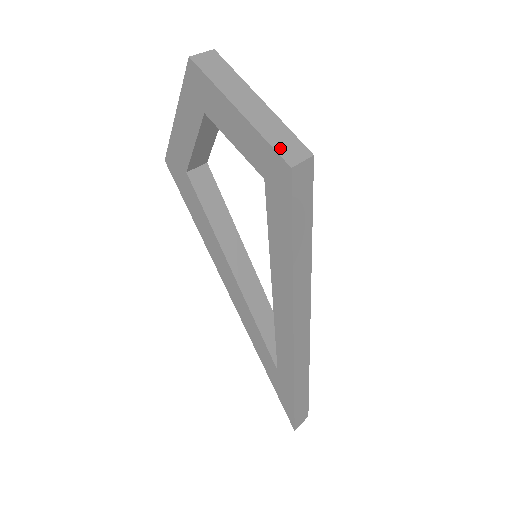
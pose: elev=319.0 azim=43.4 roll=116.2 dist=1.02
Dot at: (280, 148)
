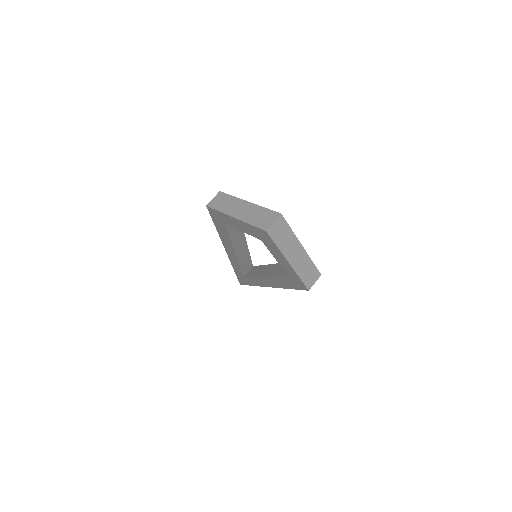
Dot at: (306, 280)
